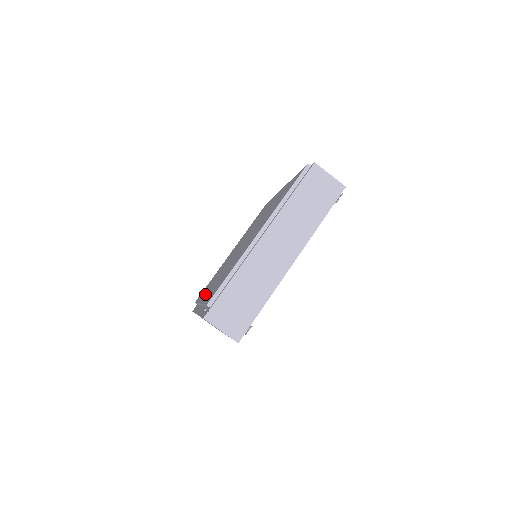
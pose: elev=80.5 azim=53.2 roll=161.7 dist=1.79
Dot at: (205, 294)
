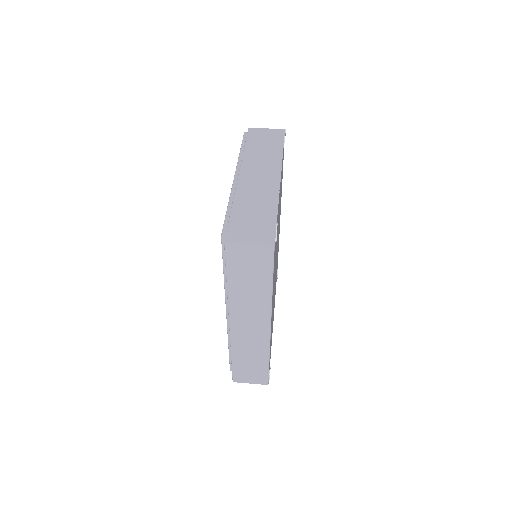
Dot at: occluded
